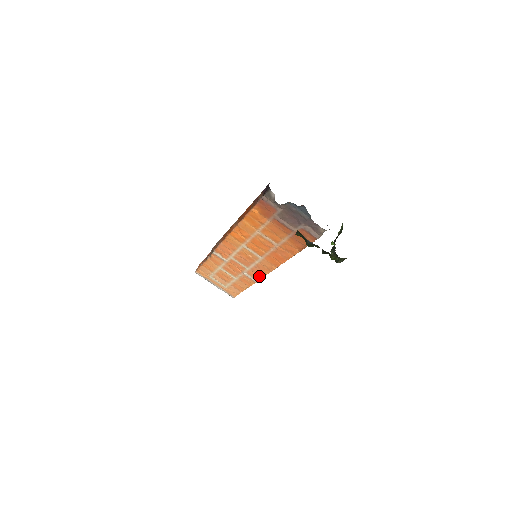
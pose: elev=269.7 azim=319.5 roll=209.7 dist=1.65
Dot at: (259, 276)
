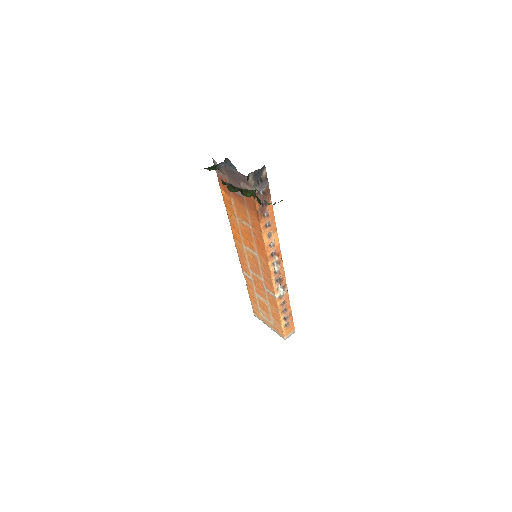
Dot at: (272, 286)
